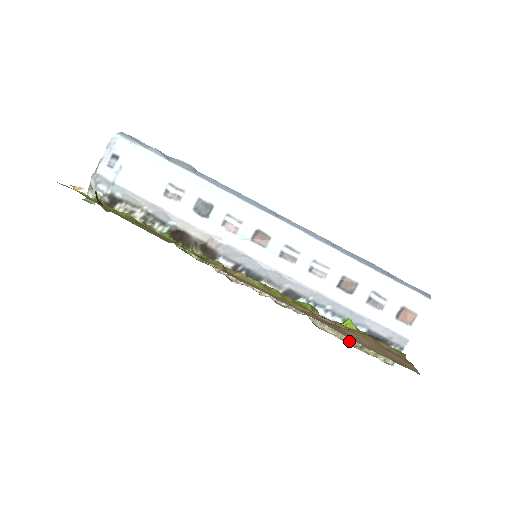
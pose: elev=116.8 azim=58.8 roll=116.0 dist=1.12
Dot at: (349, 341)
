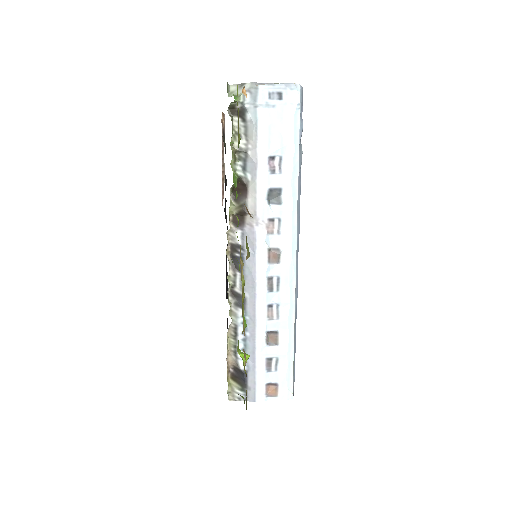
Dot at: (229, 361)
